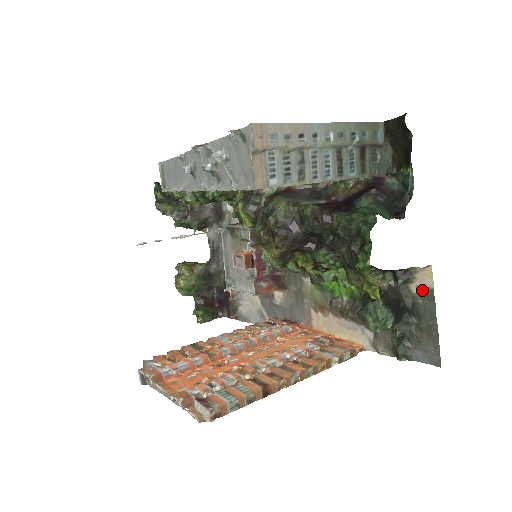
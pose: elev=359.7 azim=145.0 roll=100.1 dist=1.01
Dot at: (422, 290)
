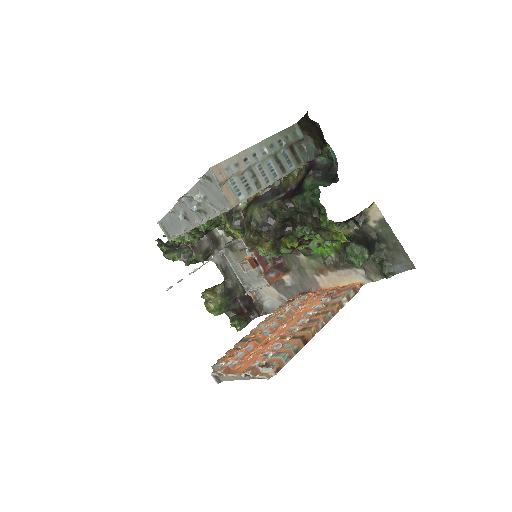
Dot at: (378, 222)
